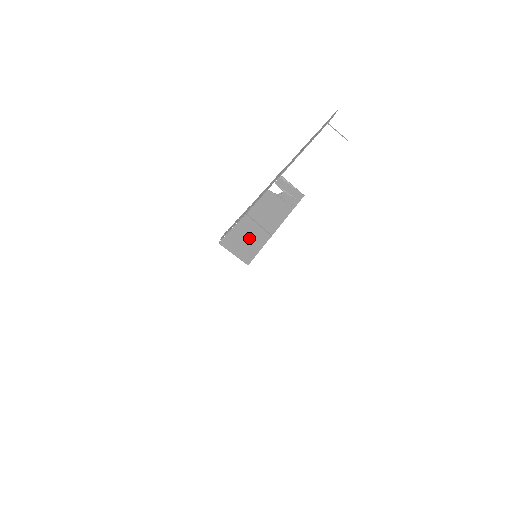
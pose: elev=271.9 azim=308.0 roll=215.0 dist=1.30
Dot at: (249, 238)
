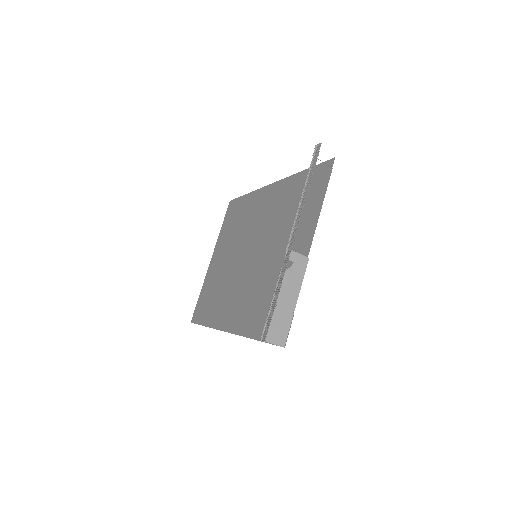
Dot at: (279, 324)
